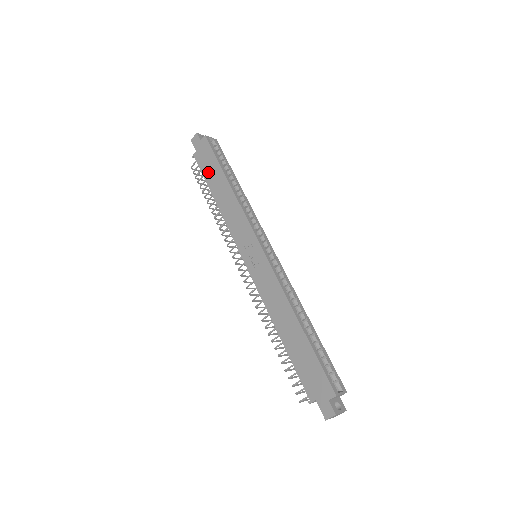
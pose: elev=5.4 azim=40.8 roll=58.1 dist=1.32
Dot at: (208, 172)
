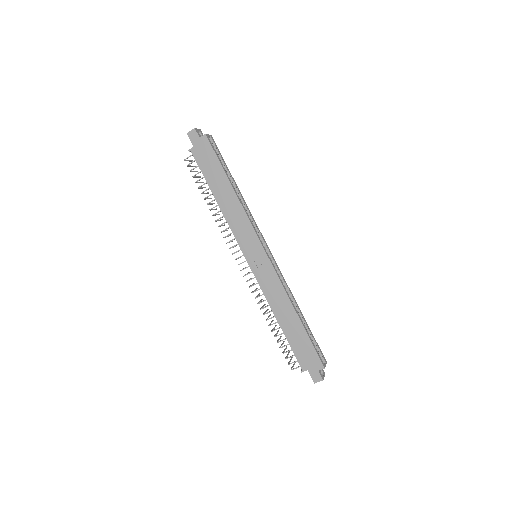
Dot at: (209, 172)
